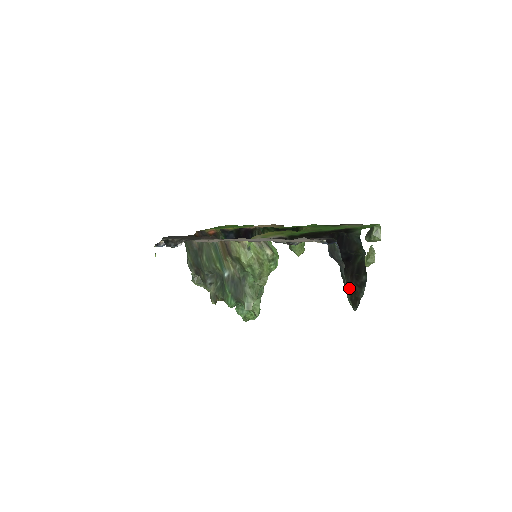
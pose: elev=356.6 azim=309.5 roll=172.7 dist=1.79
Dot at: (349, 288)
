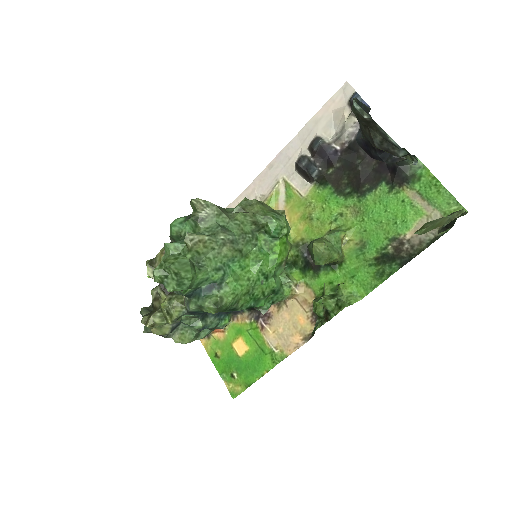
Dot at: (364, 128)
